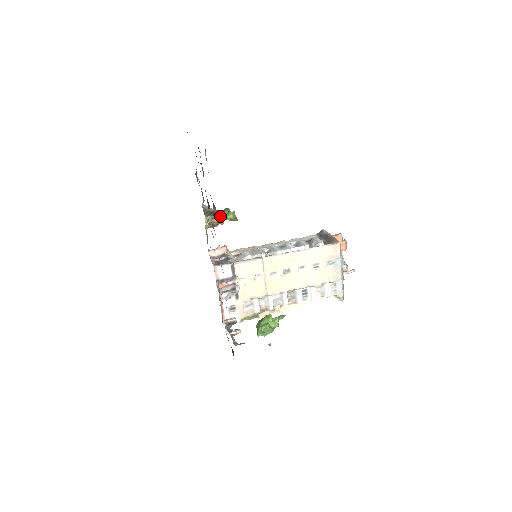
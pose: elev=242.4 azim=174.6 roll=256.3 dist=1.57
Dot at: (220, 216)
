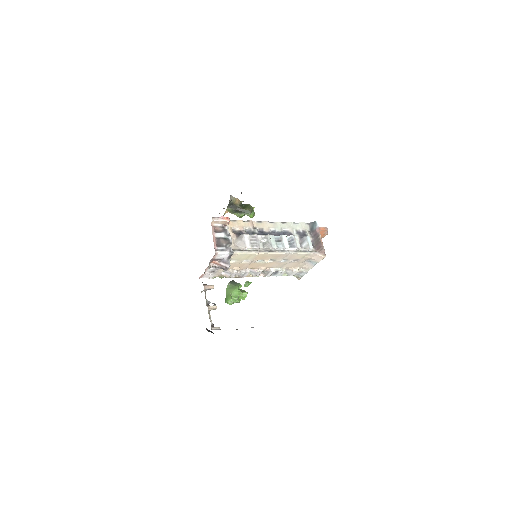
Dot at: (241, 214)
